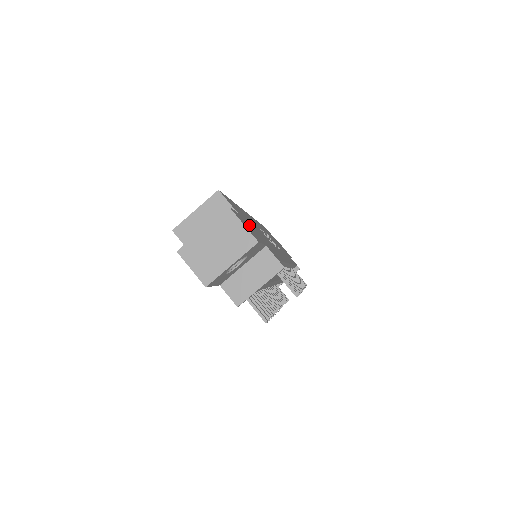
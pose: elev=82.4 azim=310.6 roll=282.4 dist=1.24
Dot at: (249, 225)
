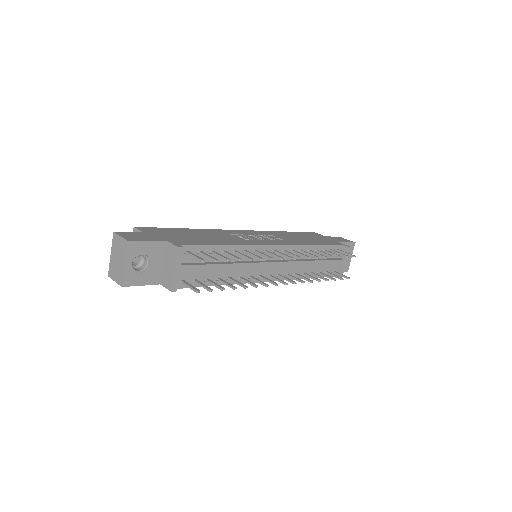
Dot at: (158, 235)
